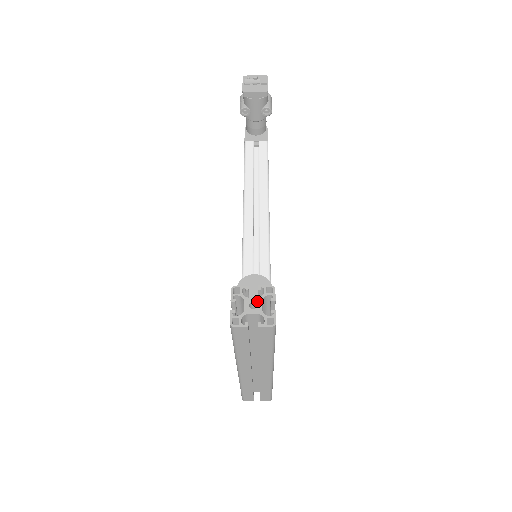
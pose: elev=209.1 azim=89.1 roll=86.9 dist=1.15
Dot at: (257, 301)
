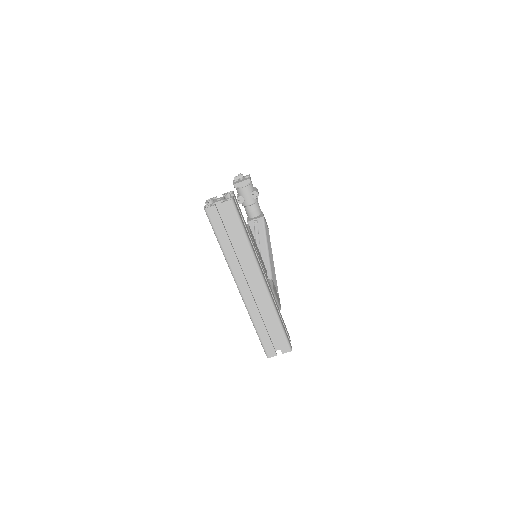
Dot at: (221, 197)
